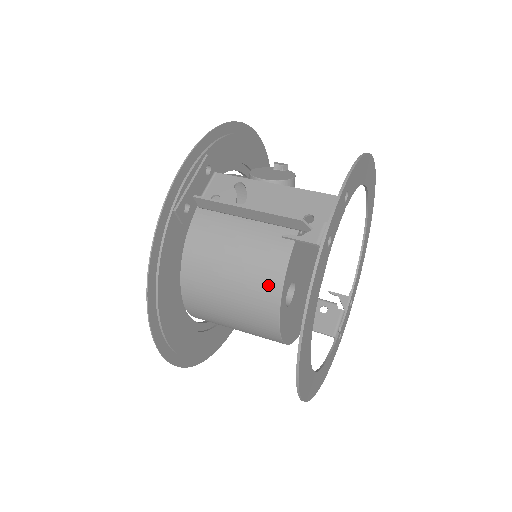
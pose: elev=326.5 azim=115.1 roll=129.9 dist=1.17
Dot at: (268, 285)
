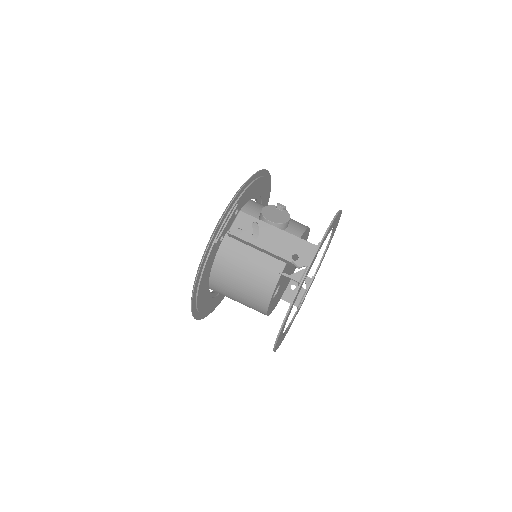
Dot at: (265, 289)
